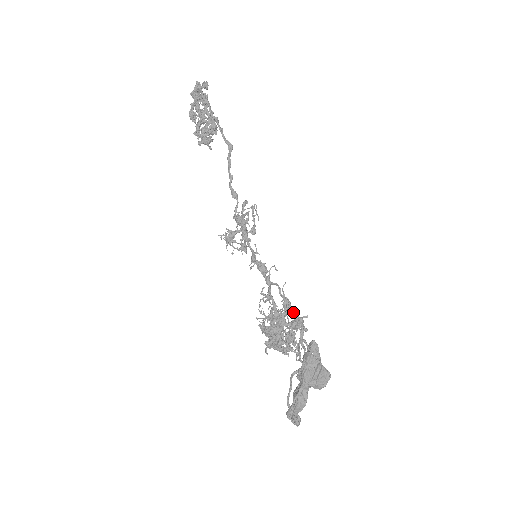
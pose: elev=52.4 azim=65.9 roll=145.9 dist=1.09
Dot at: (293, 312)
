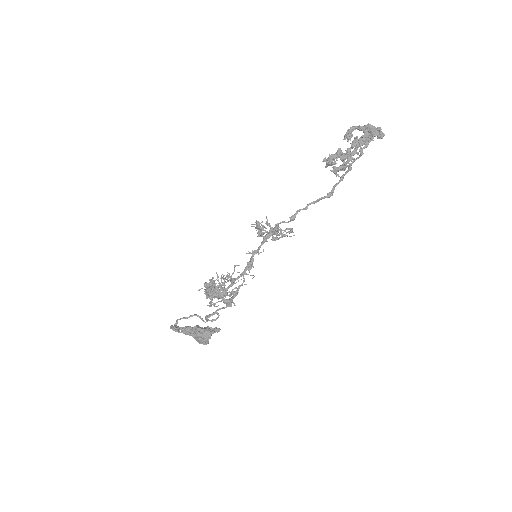
Dot at: (232, 300)
